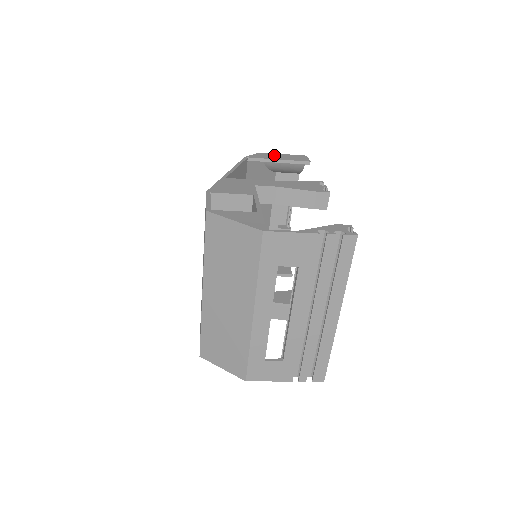
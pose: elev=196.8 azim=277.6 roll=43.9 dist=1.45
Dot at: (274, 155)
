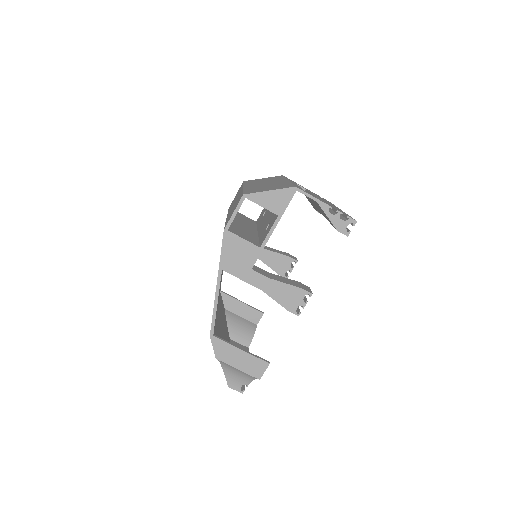
Dot at: (235, 309)
